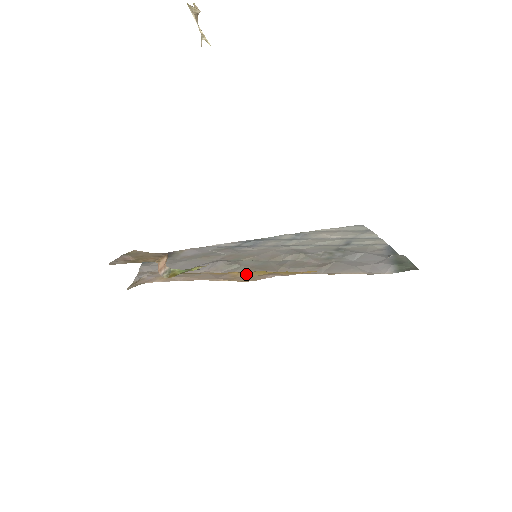
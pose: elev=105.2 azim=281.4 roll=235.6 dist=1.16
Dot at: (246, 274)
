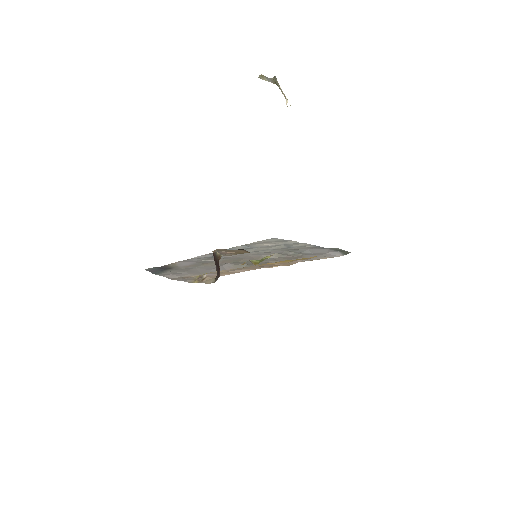
Dot at: (279, 263)
